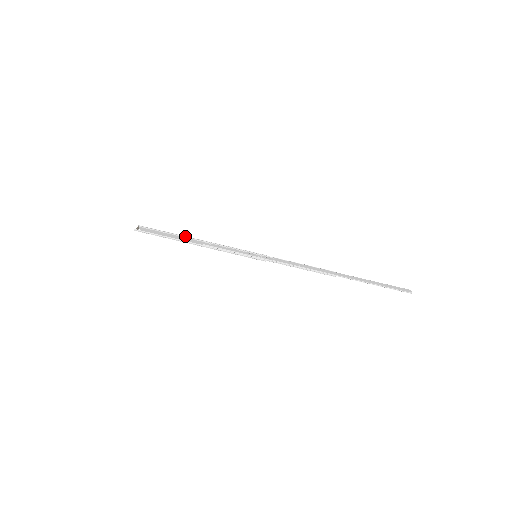
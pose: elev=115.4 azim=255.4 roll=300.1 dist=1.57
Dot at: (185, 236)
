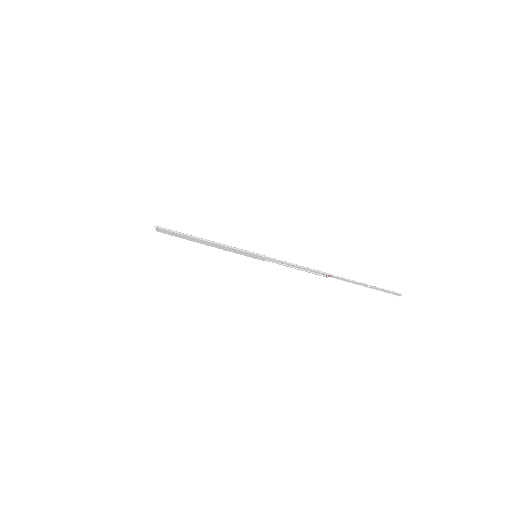
Dot at: (196, 241)
